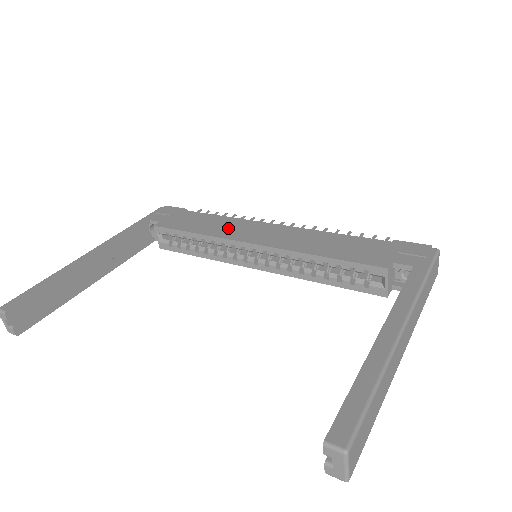
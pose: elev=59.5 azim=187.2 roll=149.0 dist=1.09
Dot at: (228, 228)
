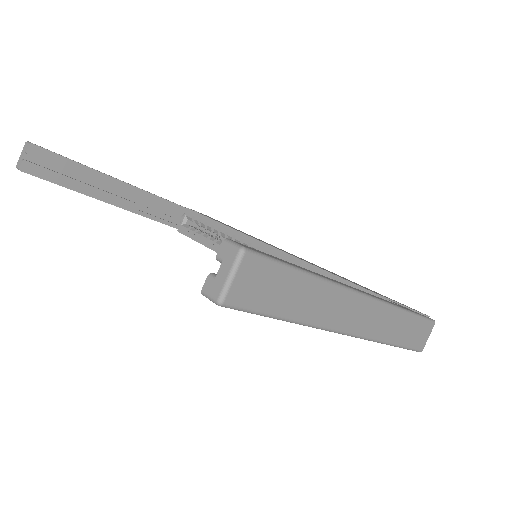
Dot at: (247, 234)
